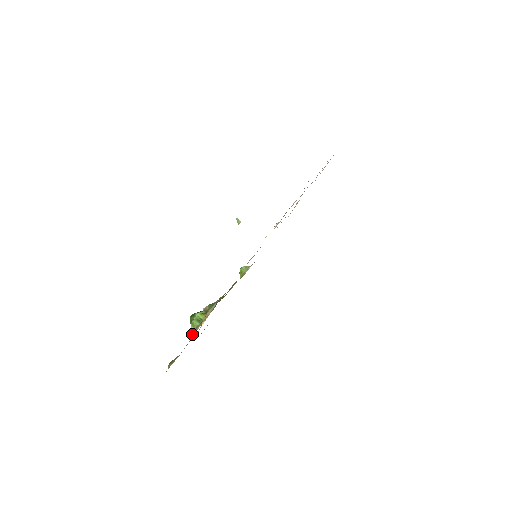
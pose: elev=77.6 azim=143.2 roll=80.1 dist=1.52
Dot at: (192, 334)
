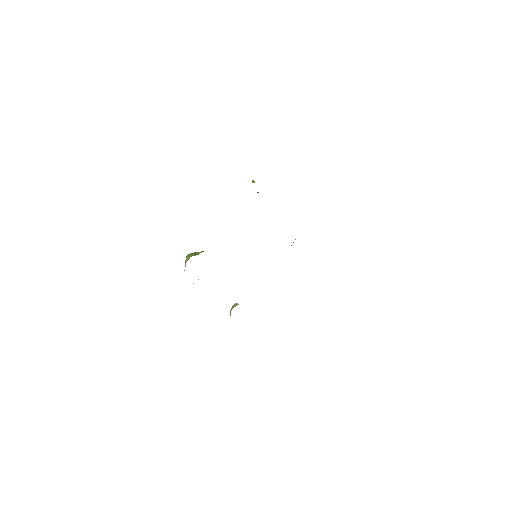
Dot at: (185, 264)
